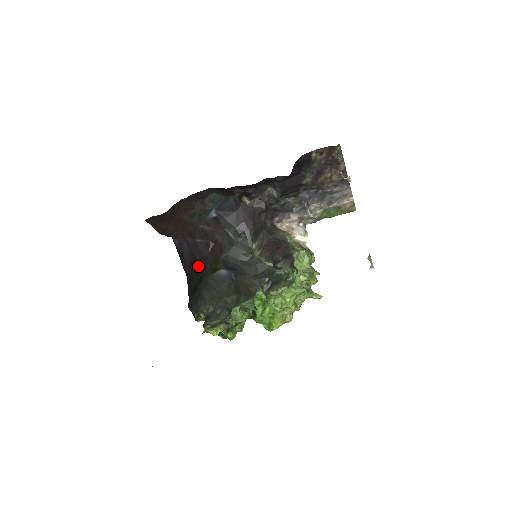
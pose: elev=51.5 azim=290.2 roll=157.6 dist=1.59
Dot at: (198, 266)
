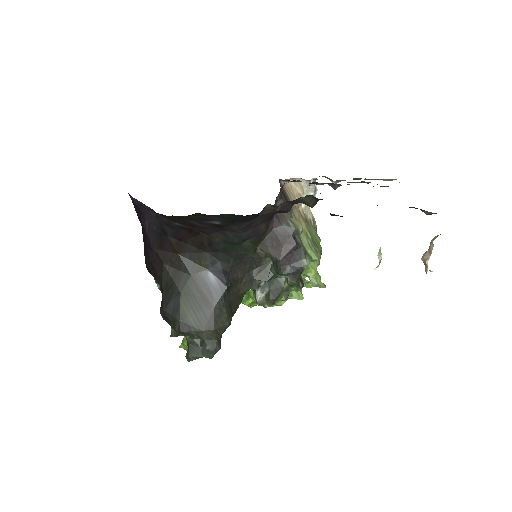
Dot at: (171, 248)
